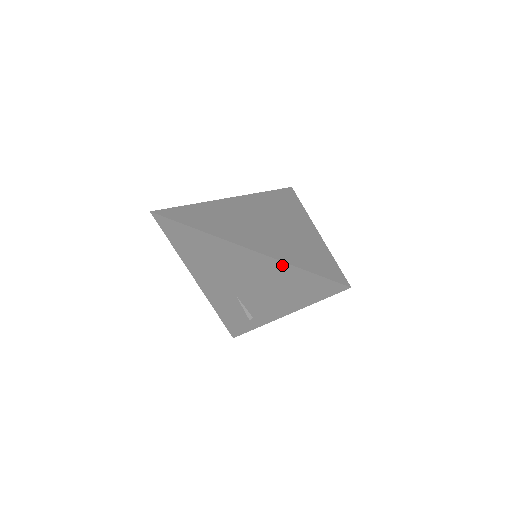
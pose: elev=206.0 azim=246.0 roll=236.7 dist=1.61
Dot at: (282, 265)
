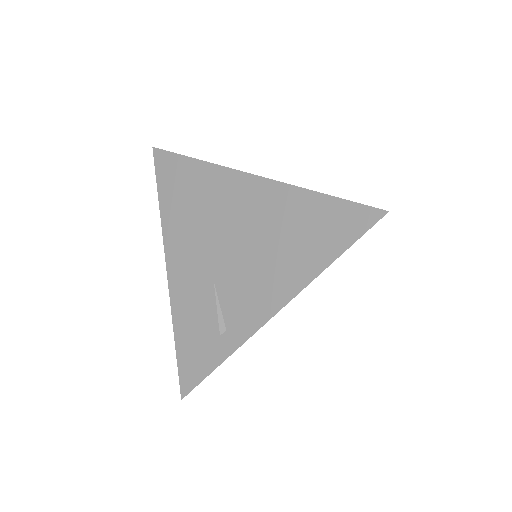
Dot at: (293, 193)
